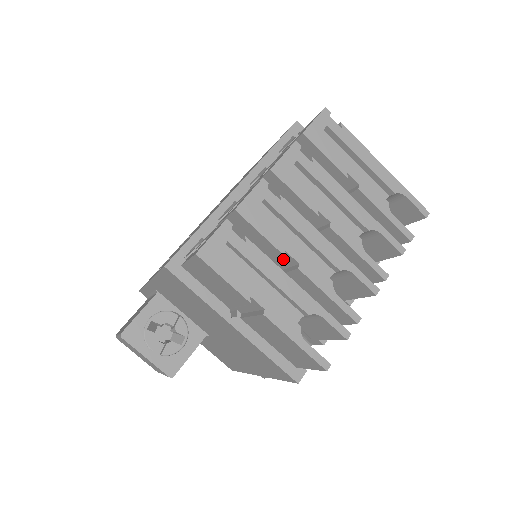
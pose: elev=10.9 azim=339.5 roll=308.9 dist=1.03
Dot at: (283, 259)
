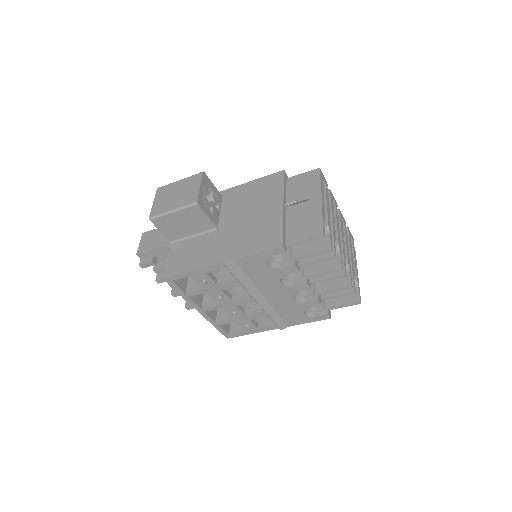
Dot at: occluded
